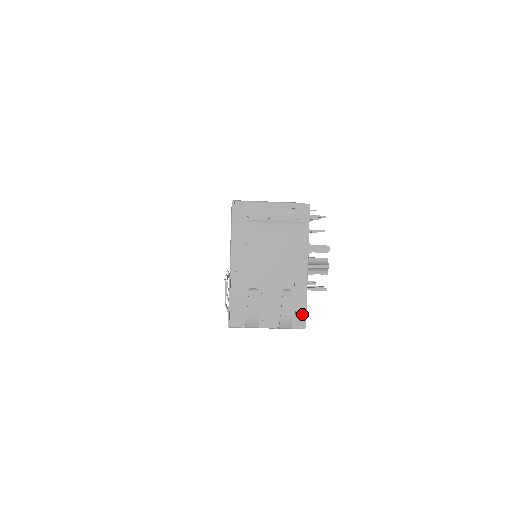
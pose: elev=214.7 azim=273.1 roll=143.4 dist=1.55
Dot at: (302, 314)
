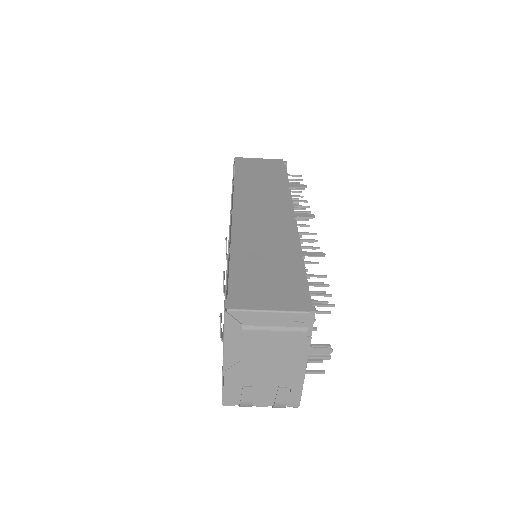
Dot at: (297, 398)
